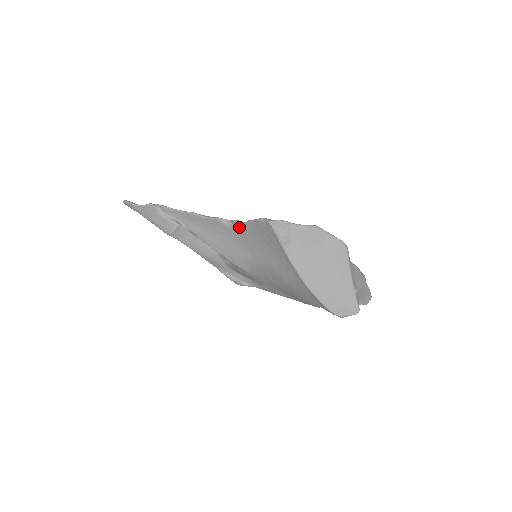
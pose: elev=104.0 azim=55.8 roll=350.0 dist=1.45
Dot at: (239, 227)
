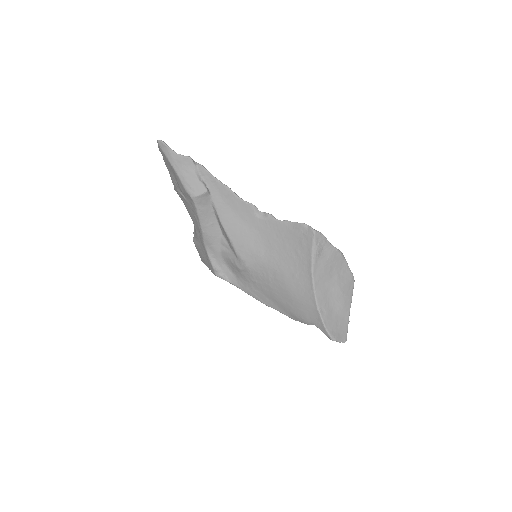
Dot at: (270, 222)
